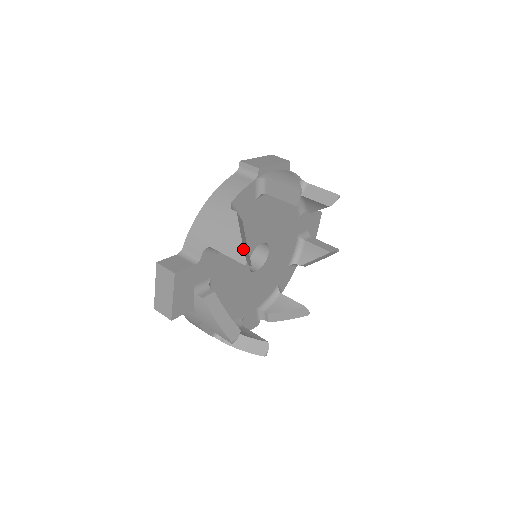
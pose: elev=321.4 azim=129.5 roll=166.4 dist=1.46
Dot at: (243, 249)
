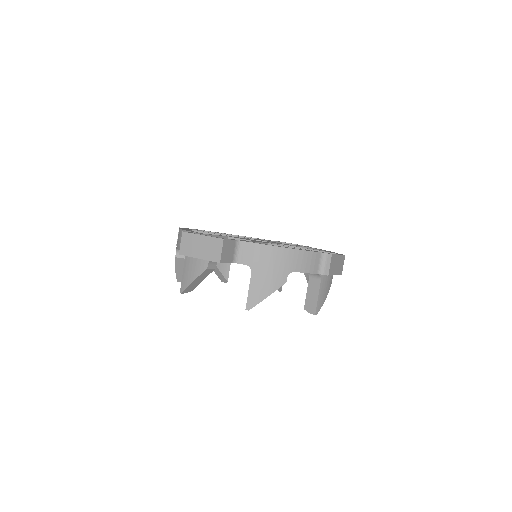
Dot at: occluded
